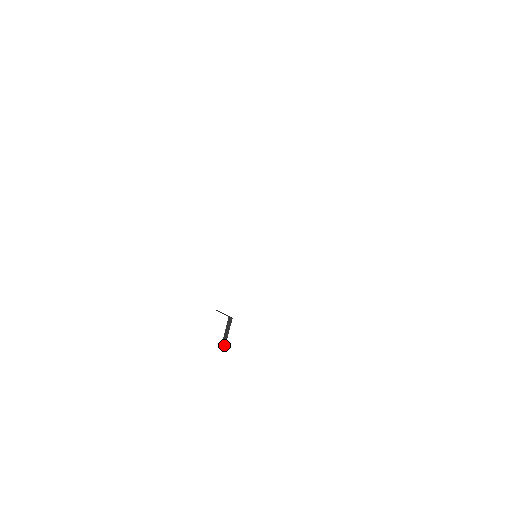
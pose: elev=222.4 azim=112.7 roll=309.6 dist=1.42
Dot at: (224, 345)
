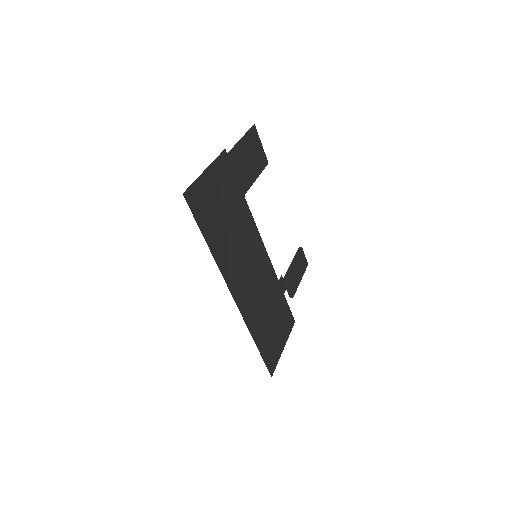
Dot at: (291, 297)
